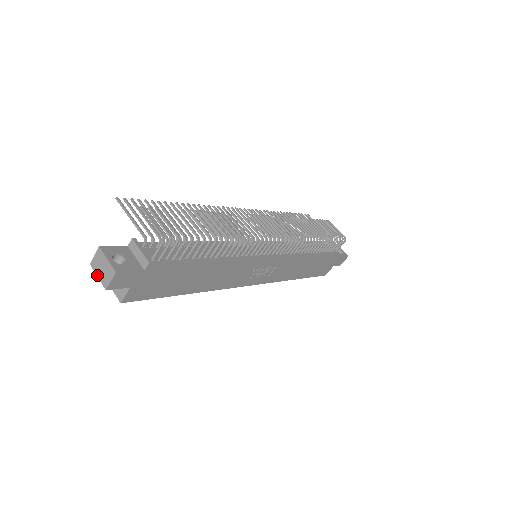
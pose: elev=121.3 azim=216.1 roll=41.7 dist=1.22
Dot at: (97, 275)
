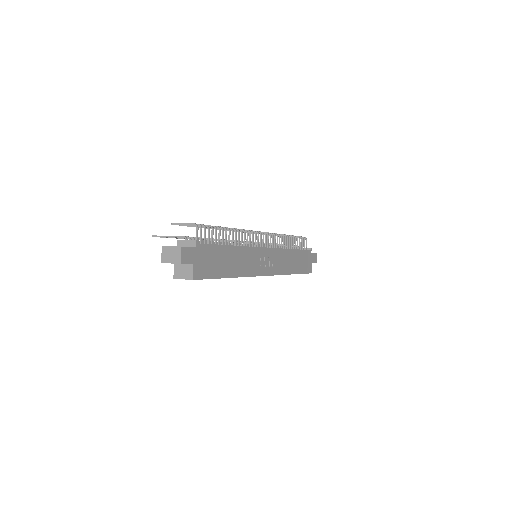
Dot at: occluded
